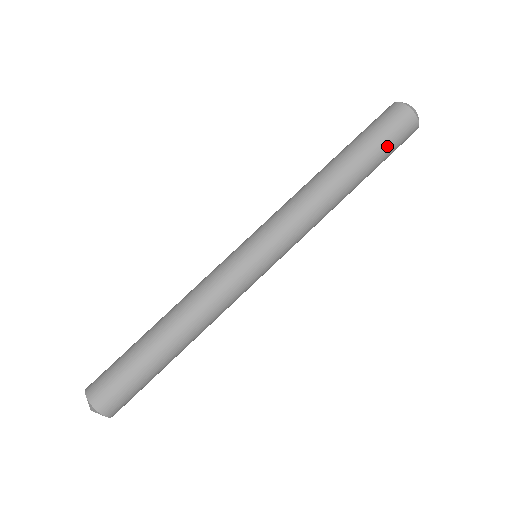
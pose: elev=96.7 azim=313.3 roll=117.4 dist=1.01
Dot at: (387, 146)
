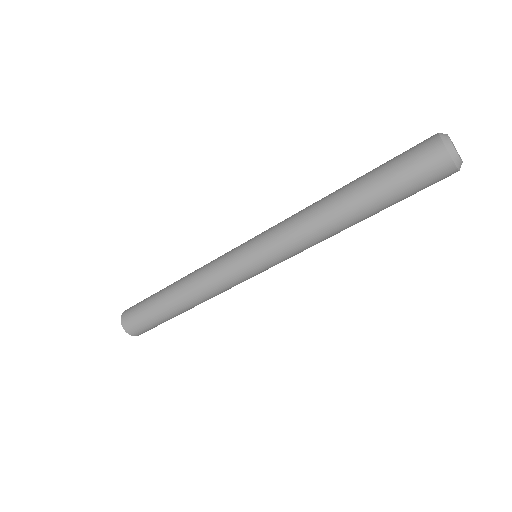
Dot at: (408, 192)
